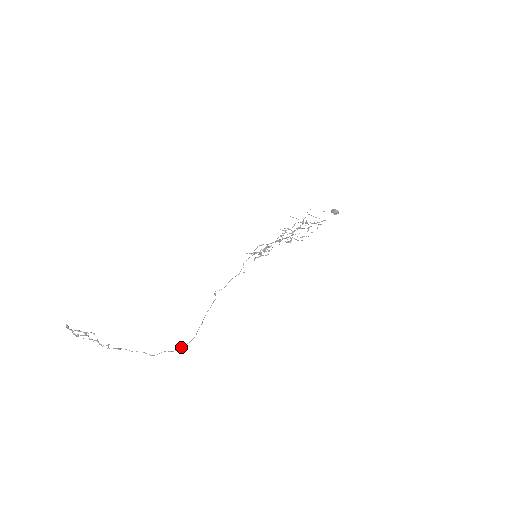
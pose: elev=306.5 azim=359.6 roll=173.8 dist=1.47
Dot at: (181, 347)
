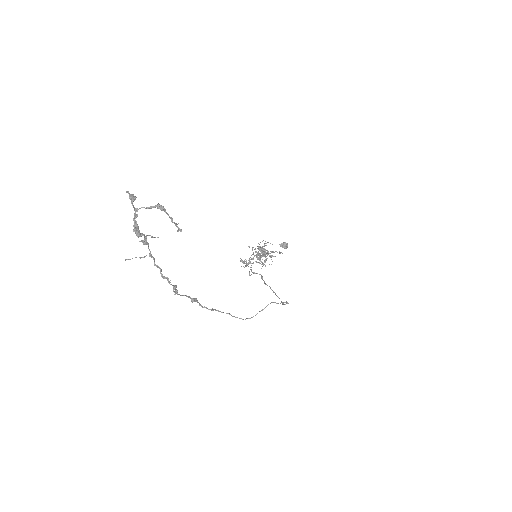
Dot at: occluded
